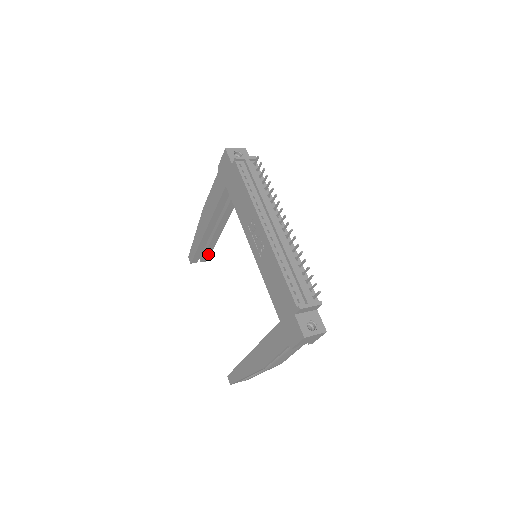
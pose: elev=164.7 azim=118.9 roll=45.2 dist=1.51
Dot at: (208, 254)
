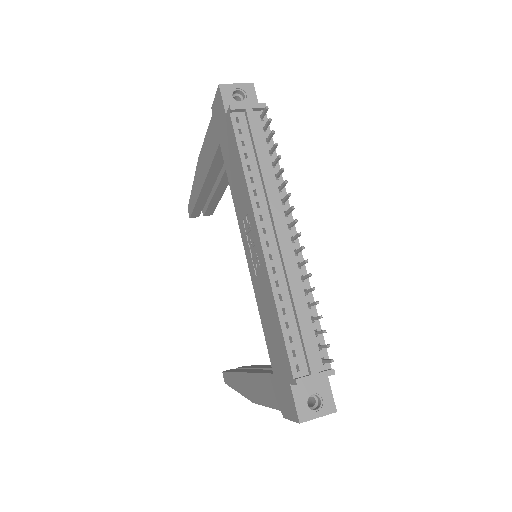
Dot at: (212, 209)
